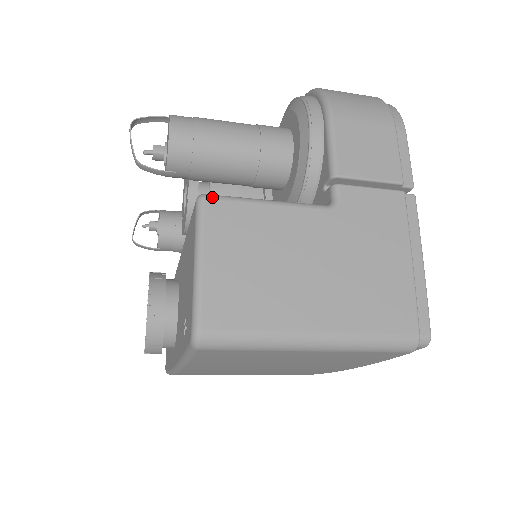
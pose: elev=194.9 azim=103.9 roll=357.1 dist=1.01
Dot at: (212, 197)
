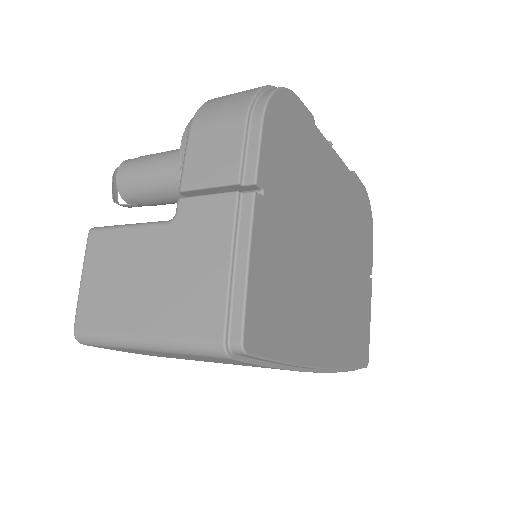
Dot at: (94, 229)
